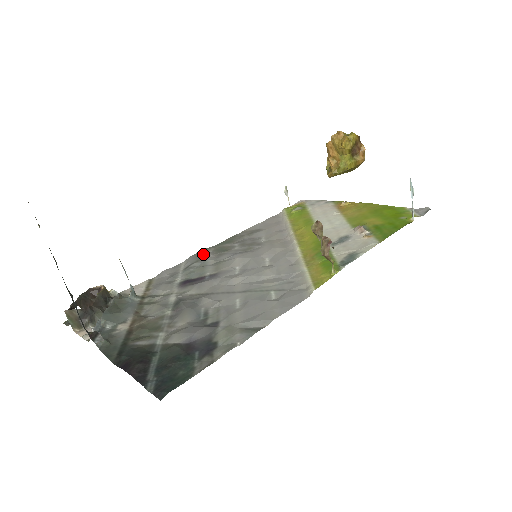
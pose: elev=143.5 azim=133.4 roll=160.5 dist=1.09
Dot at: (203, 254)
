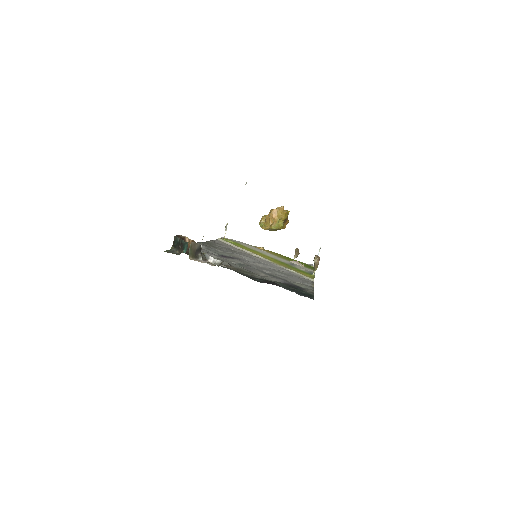
Dot at: occluded
